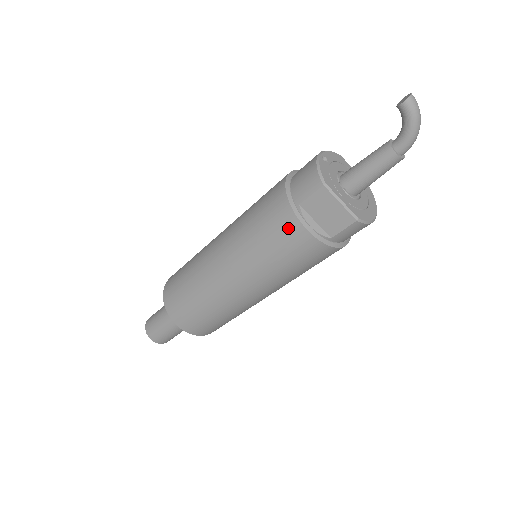
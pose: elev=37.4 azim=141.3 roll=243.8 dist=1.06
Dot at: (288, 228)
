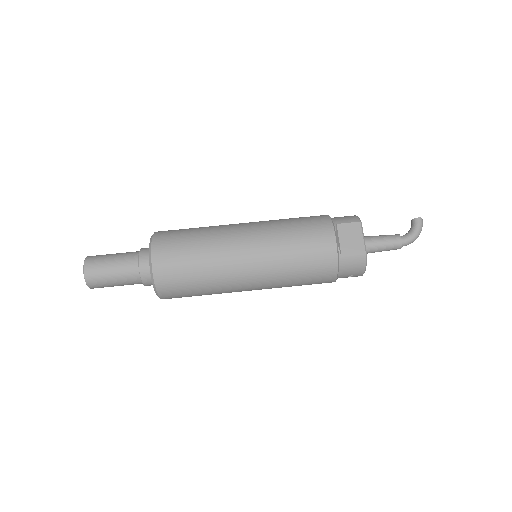
Dot at: (322, 230)
